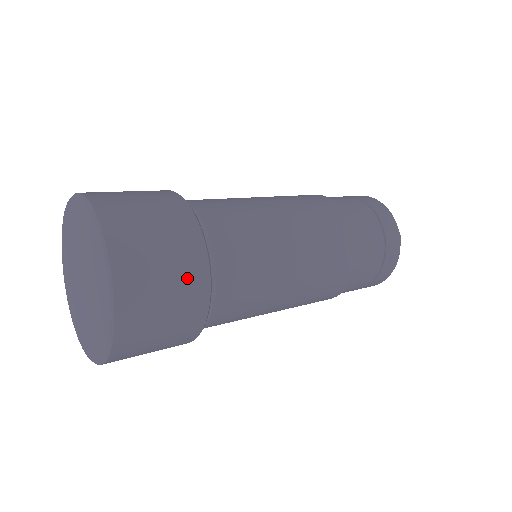
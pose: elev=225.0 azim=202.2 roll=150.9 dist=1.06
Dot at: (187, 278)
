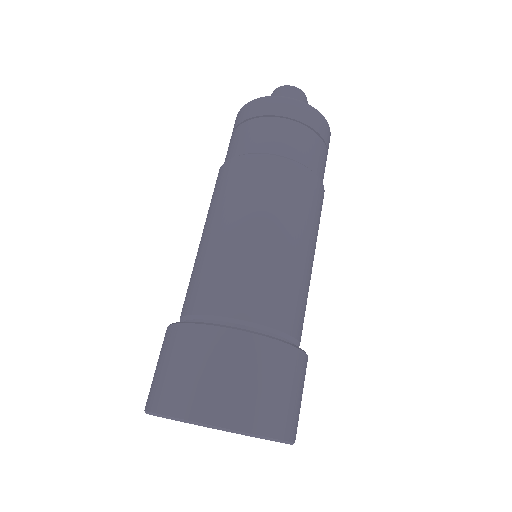
Dot at: (297, 373)
